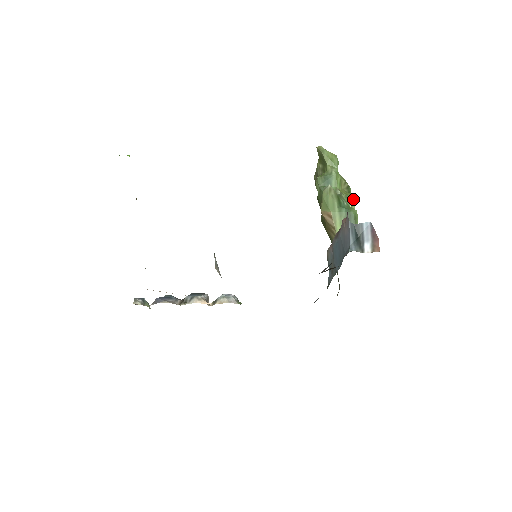
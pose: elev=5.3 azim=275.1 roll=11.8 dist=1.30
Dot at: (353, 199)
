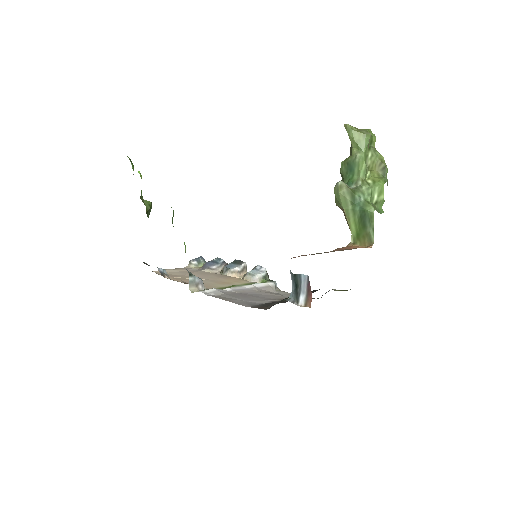
Dot at: (381, 188)
